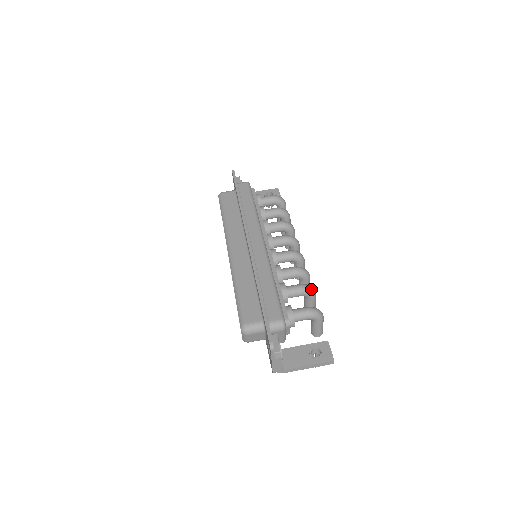
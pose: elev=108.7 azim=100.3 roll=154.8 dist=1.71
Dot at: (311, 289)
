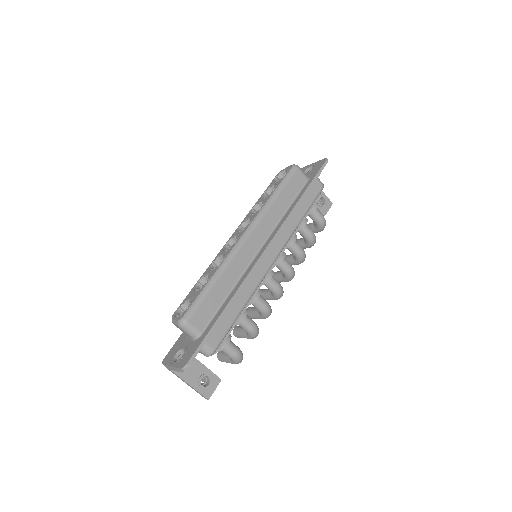
Dot at: (257, 335)
